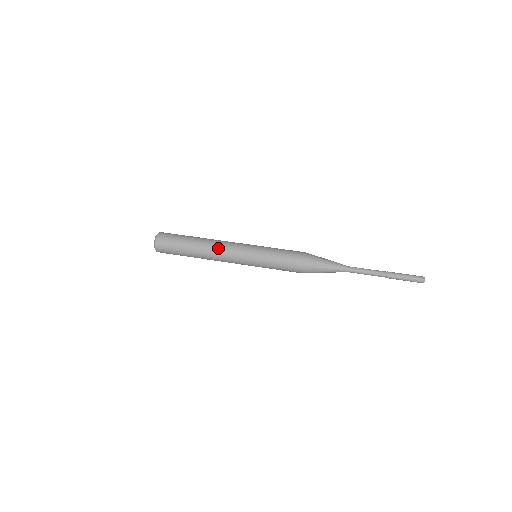
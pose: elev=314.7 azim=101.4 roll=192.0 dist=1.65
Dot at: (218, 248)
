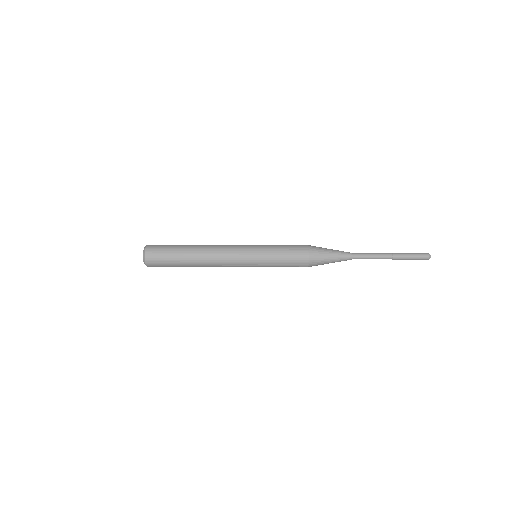
Dot at: (216, 247)
